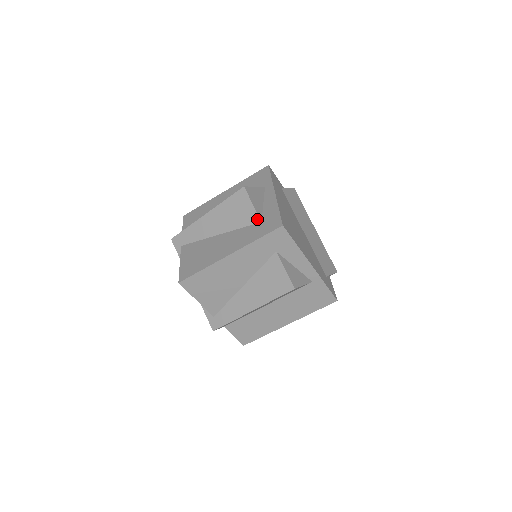
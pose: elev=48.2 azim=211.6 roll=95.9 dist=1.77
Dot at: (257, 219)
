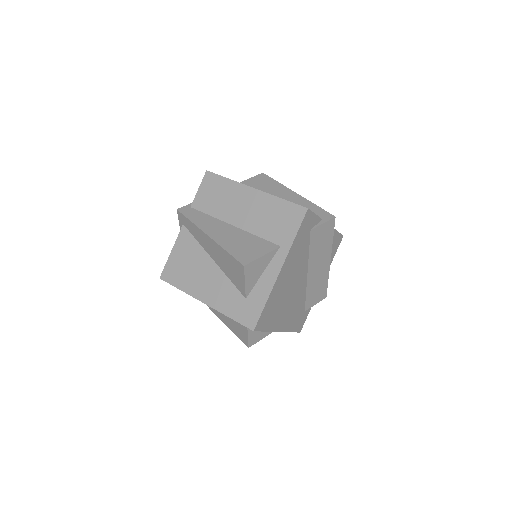
Dot at: (243, 293)
